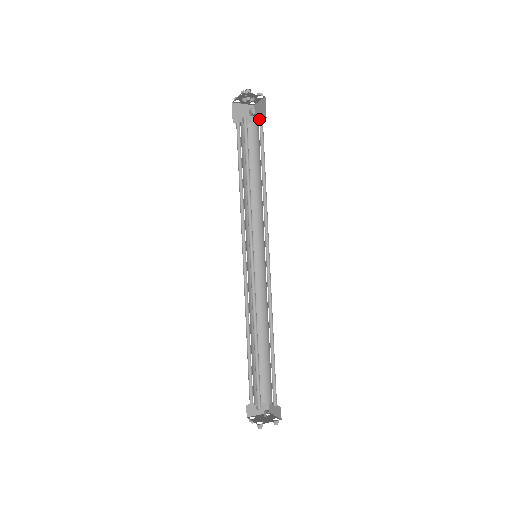
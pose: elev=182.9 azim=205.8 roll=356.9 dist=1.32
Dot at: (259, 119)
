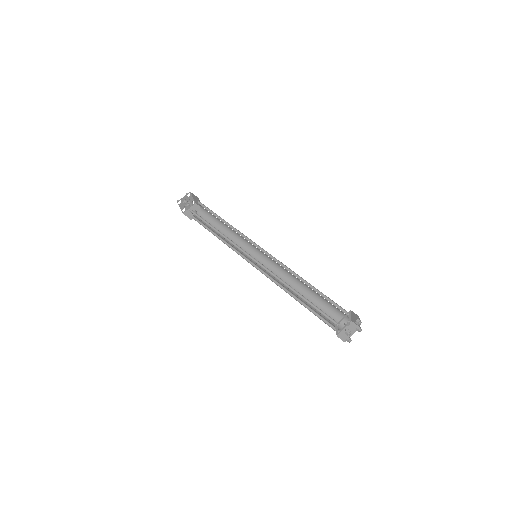
Dot at: occluded
